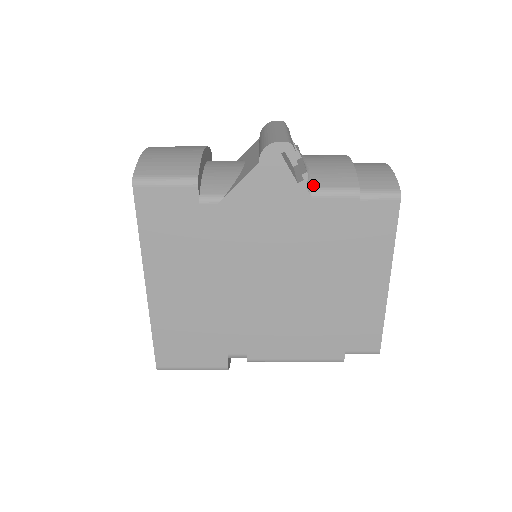
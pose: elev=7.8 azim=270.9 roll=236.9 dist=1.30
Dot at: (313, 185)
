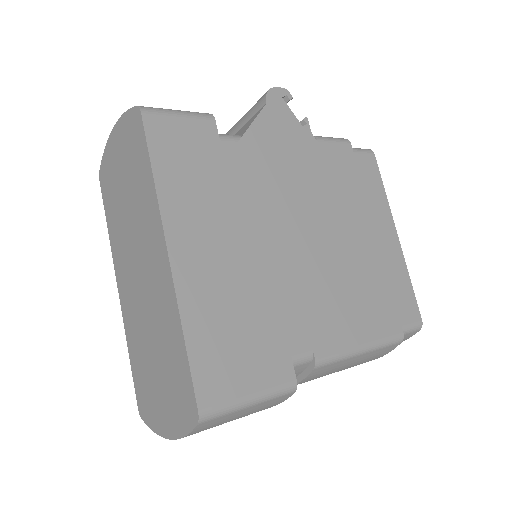
Dot at: occluded
